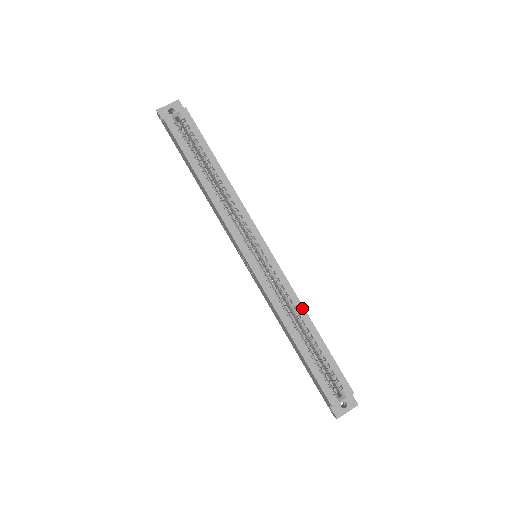
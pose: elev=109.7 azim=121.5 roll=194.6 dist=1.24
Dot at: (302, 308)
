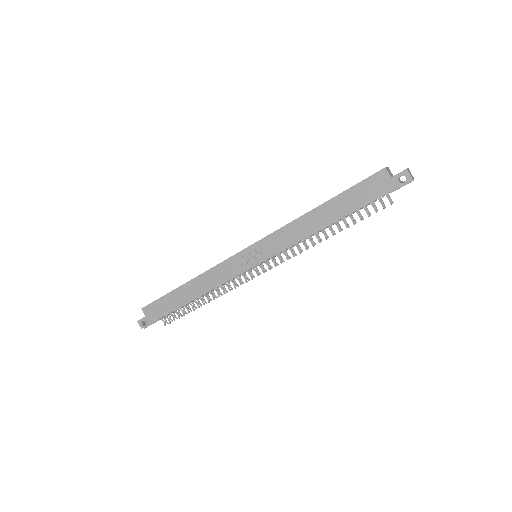
Dot at: occluded
